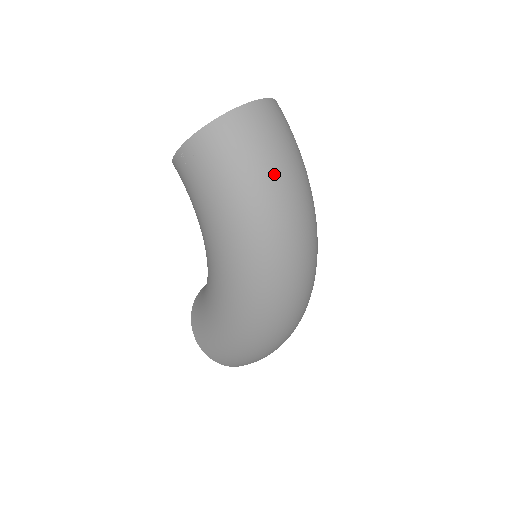
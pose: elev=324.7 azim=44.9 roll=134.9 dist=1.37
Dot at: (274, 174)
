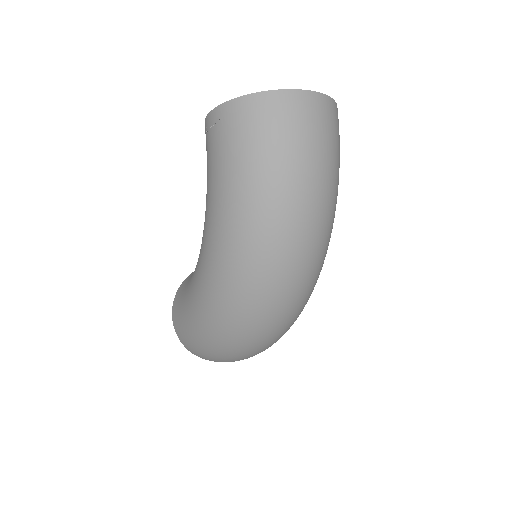
Dot at: (292, 175)
